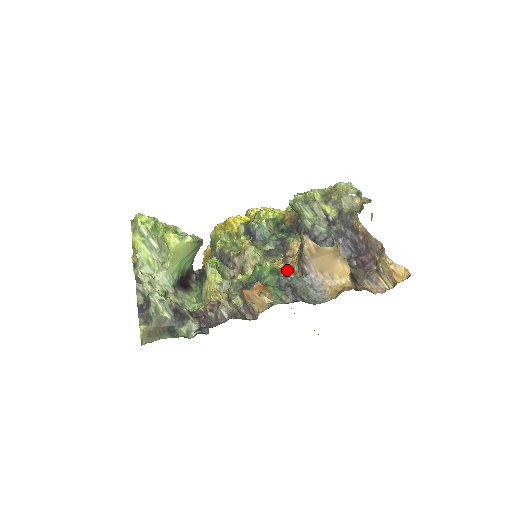
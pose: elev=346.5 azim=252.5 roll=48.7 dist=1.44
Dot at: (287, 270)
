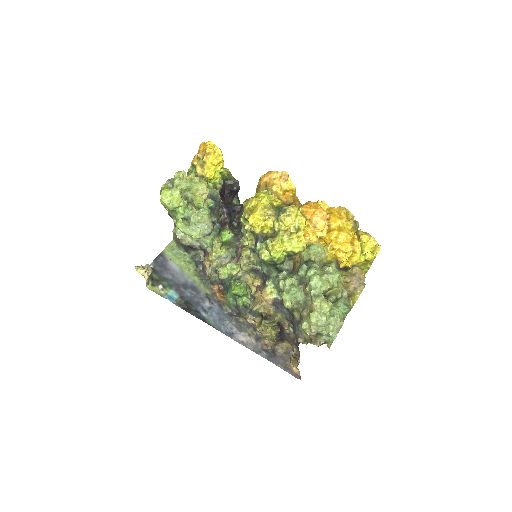
Dot at: (252, 296)
